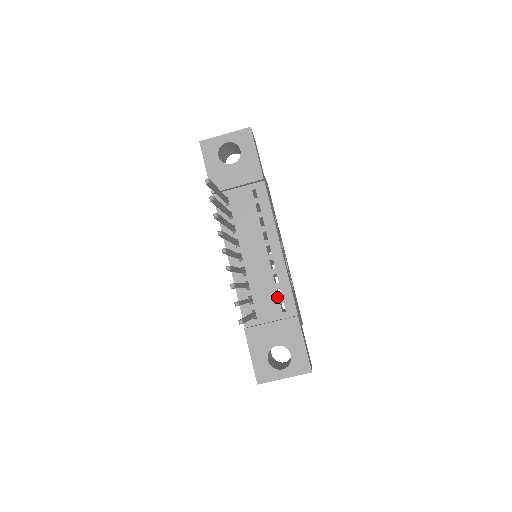
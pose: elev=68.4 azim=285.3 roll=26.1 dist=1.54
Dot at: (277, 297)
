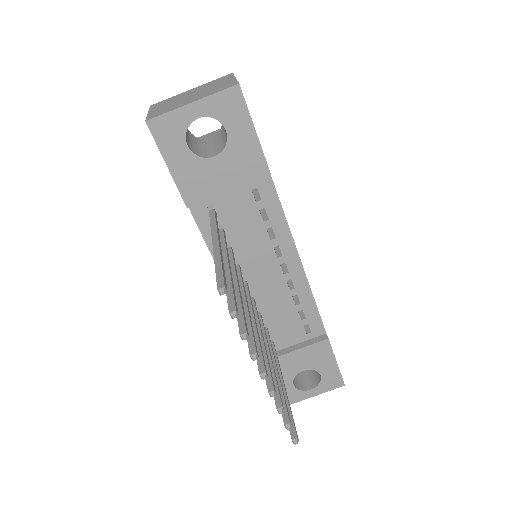
Dot at: (299, 320)
